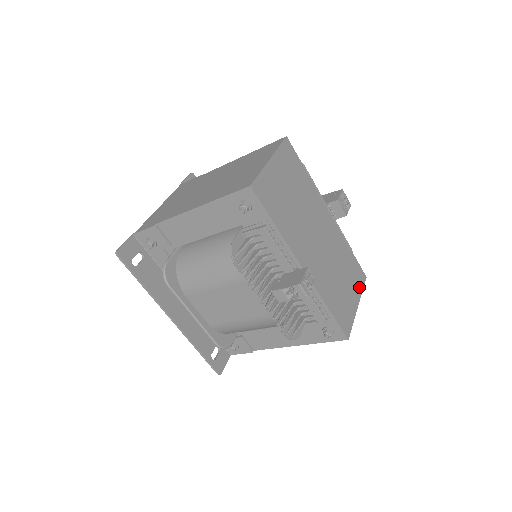
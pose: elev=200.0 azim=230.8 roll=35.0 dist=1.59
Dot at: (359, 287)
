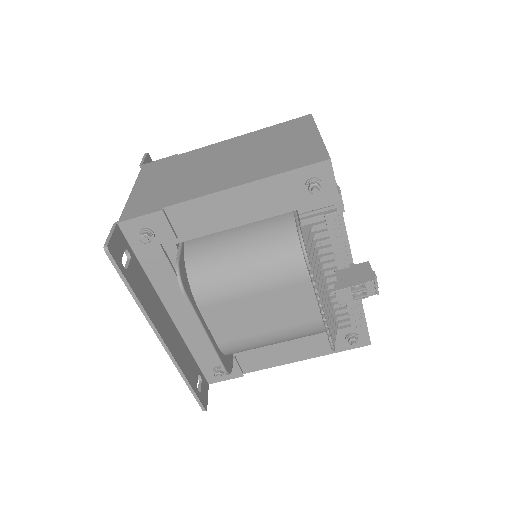
Dot at: occluded
